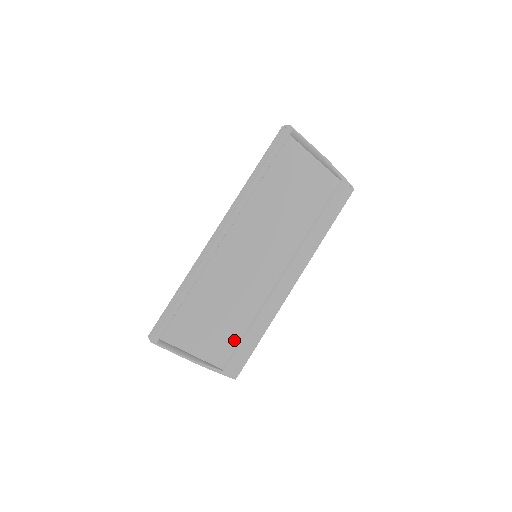
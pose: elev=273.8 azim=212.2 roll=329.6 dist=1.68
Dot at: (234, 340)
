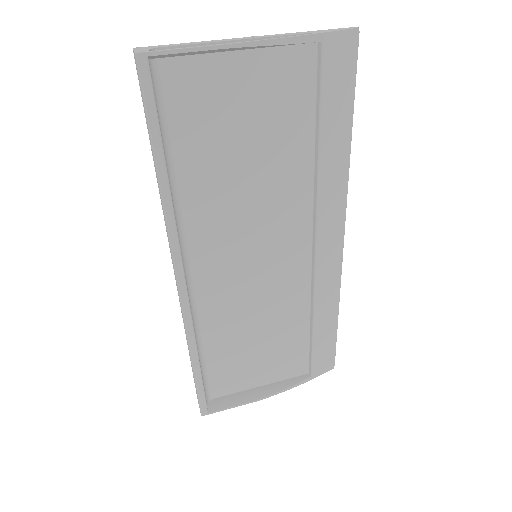
Dot at: (301, 345)
